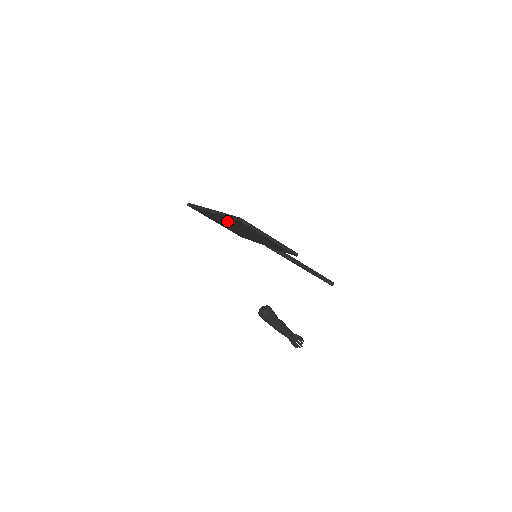
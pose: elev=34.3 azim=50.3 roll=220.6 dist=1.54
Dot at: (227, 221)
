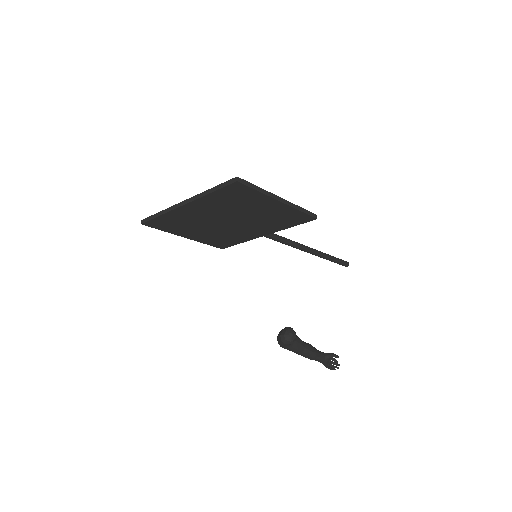
Dot at: (209, 210)
